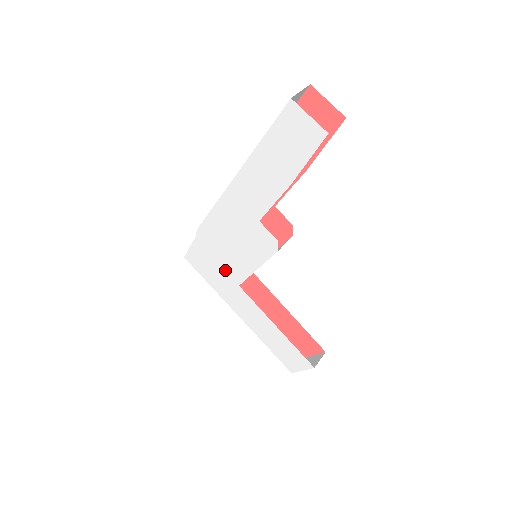
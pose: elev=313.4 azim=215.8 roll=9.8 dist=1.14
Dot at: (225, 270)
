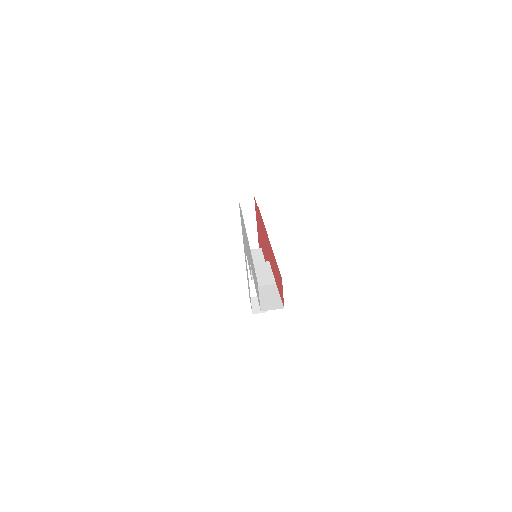
Dot at: occluded
